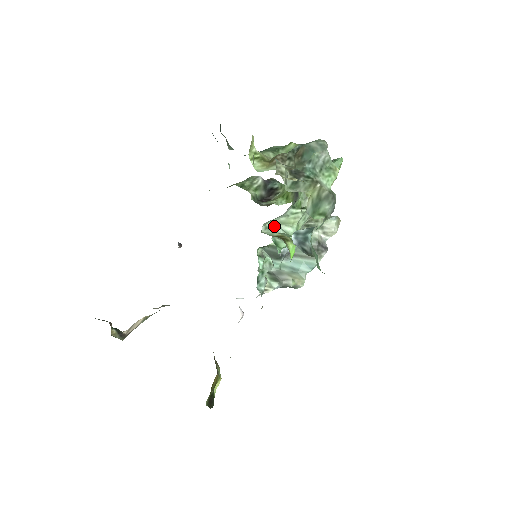
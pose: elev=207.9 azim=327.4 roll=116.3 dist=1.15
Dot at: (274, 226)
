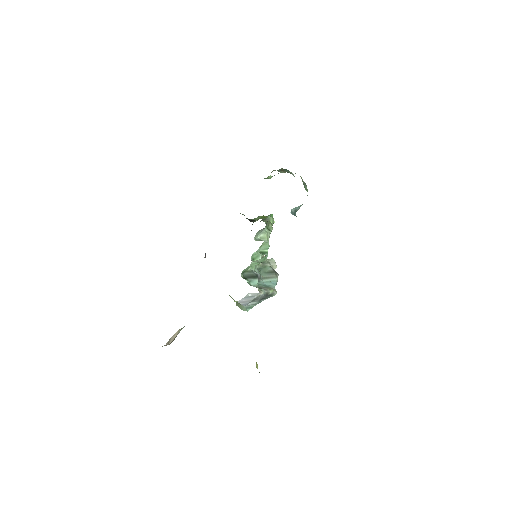
Dot at: (259, 239)
